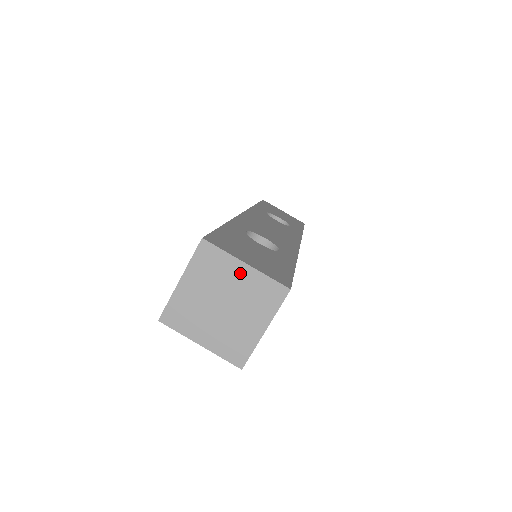
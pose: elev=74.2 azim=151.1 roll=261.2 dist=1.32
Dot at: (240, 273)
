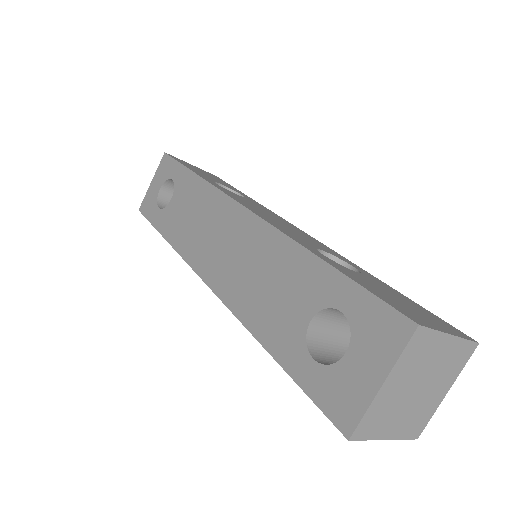
Dot at: (444, 347)
